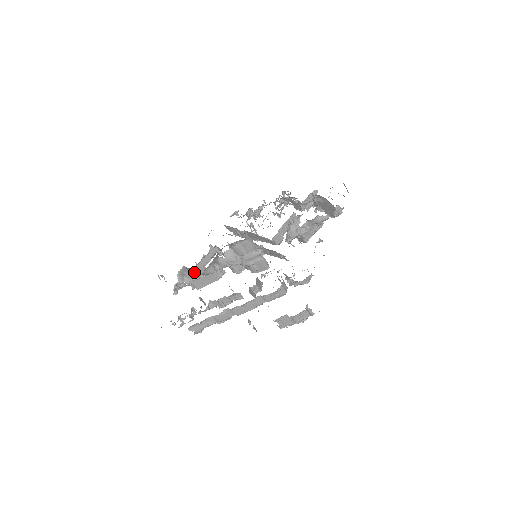
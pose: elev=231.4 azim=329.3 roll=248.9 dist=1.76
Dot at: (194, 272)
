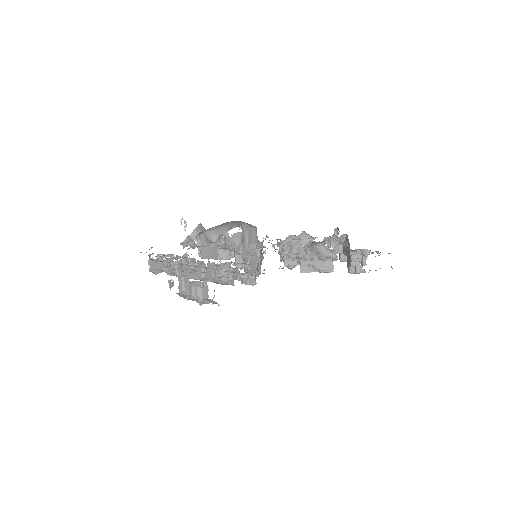
Dot at: occluded
